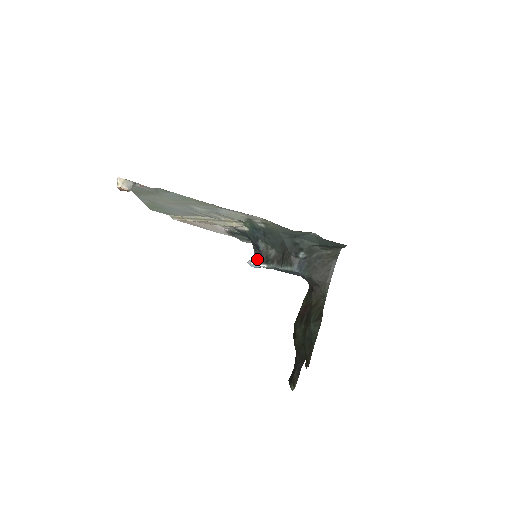
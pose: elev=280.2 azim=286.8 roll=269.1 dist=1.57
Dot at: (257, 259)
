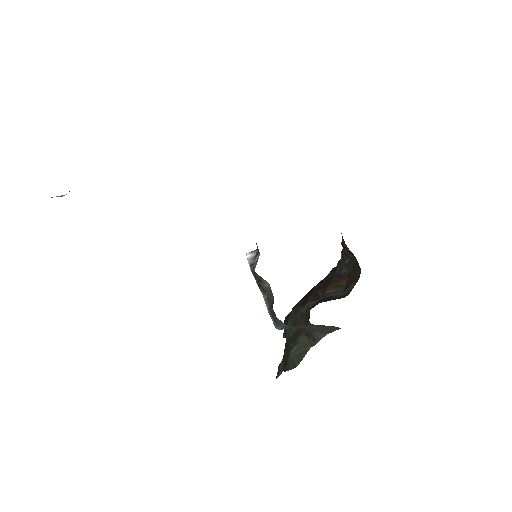
Dot at: (252, 269)
